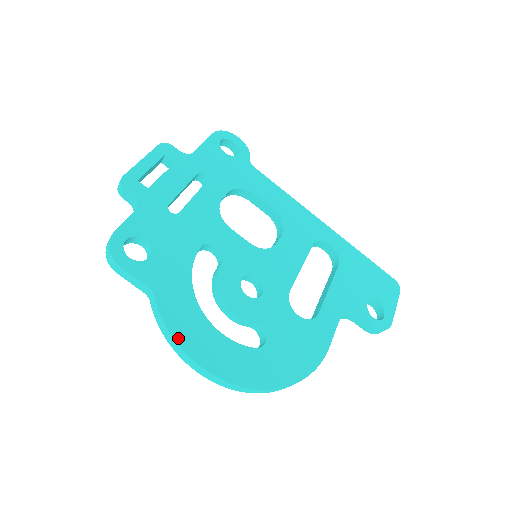
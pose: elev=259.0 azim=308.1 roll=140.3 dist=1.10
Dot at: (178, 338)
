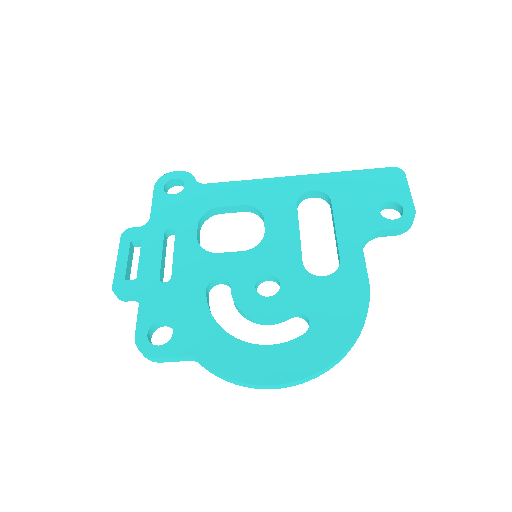
Dot at: (236, 377)
